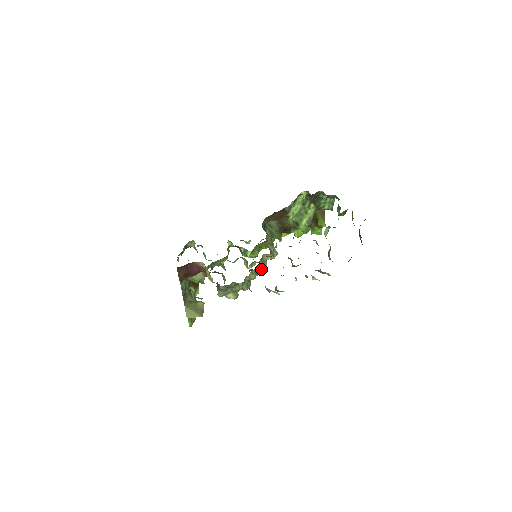
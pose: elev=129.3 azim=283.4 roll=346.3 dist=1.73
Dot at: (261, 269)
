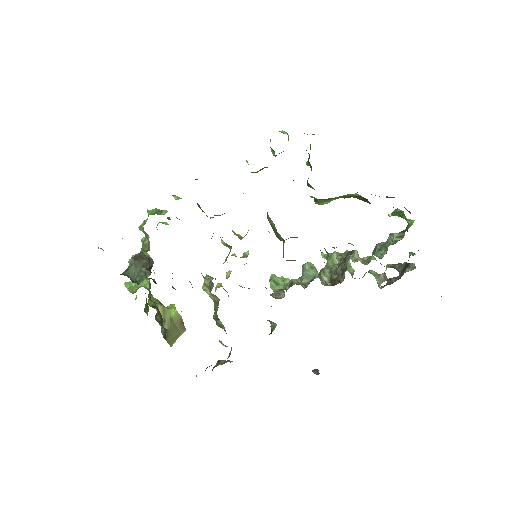
Dot at: occluded
